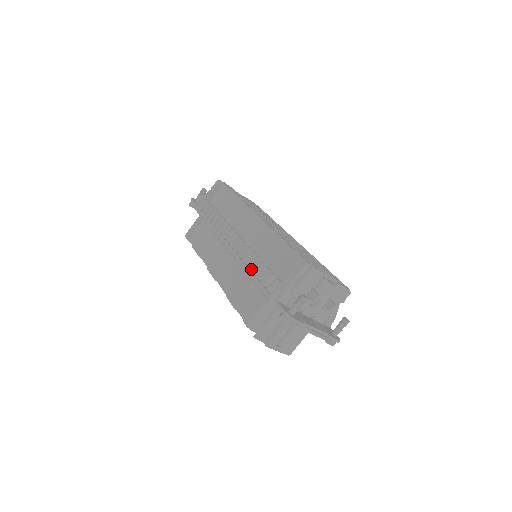
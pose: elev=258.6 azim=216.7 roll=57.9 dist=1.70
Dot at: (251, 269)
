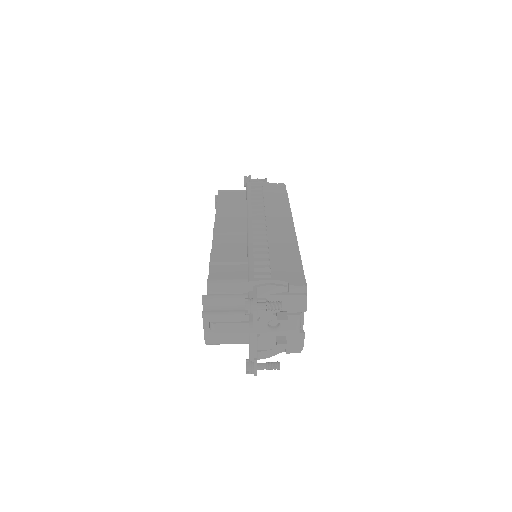
Dot at: occluded
